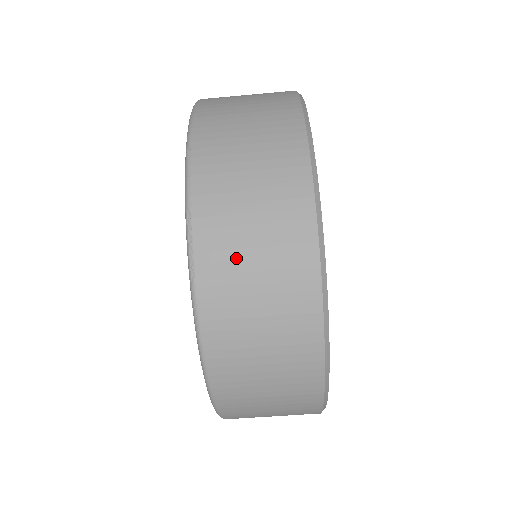
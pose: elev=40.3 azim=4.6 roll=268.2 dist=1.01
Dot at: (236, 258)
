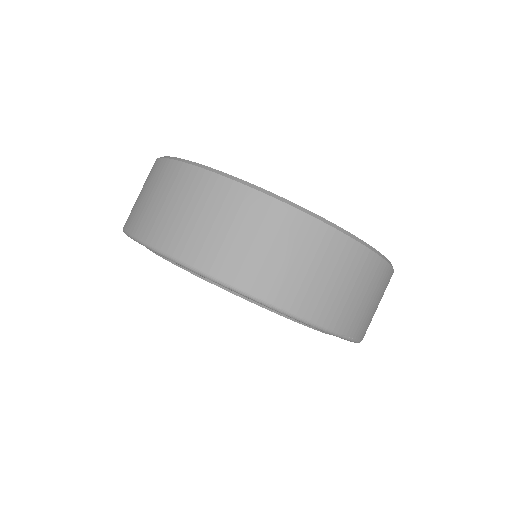
Dot at: occluded
